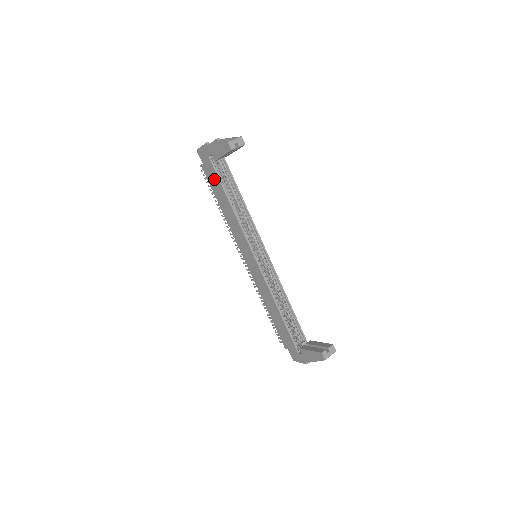
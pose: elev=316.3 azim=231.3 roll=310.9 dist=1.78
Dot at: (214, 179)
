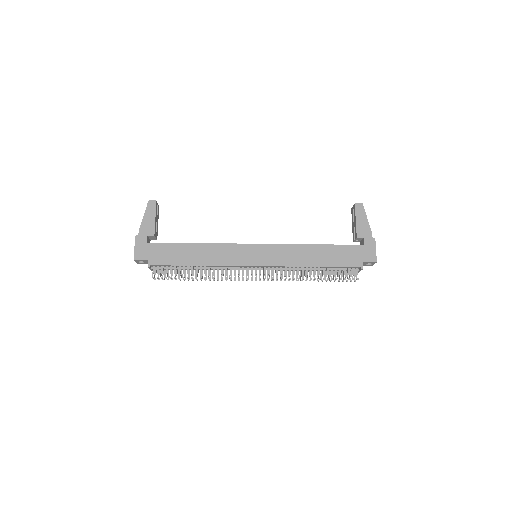
Dot at: (168, 251)
